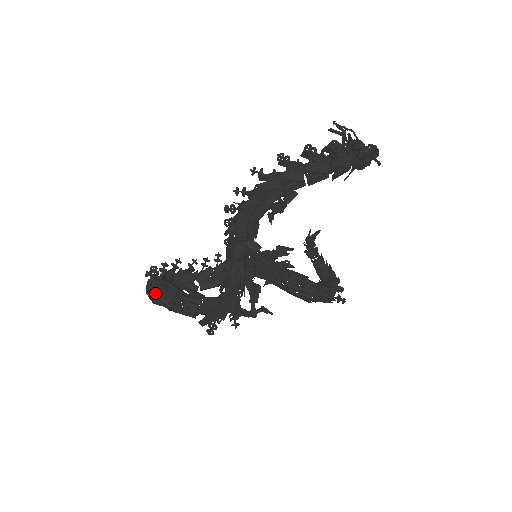
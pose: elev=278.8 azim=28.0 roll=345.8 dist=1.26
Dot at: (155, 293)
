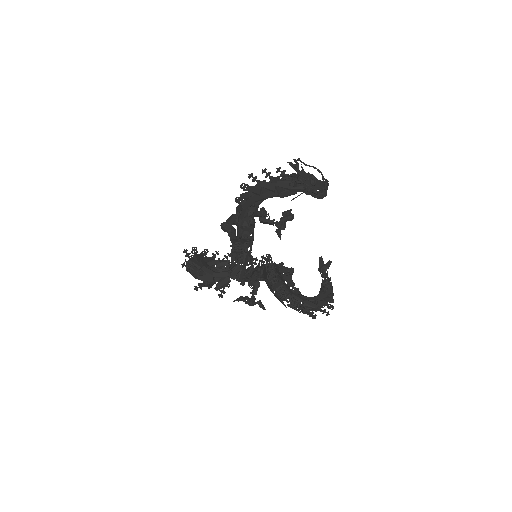
Dot at: occluded
